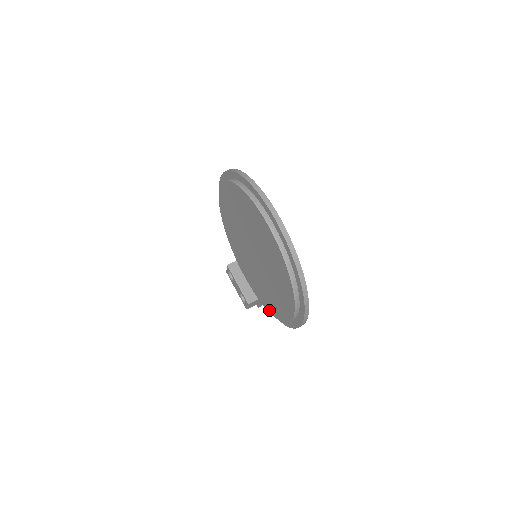
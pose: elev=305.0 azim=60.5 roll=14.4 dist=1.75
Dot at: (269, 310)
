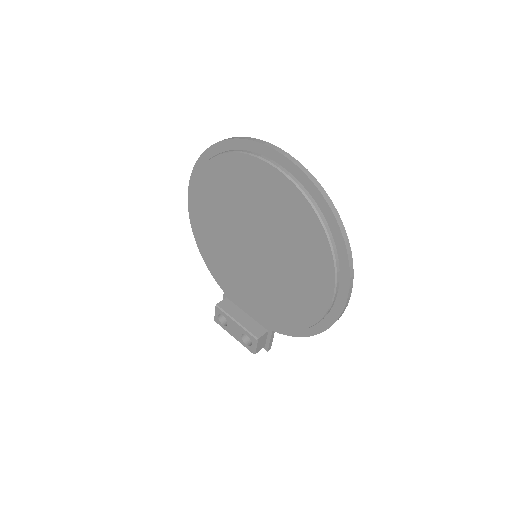
Dot at: (289, 327)
